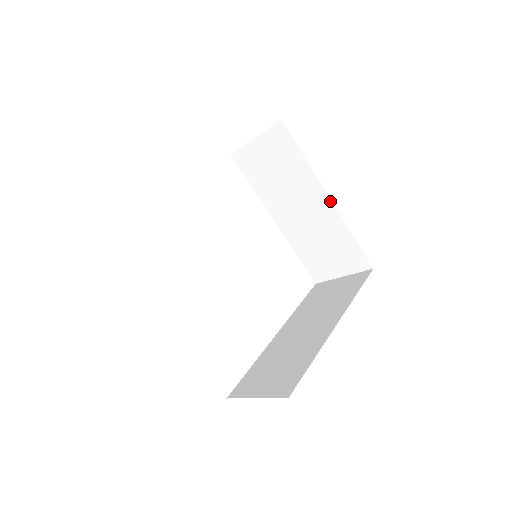
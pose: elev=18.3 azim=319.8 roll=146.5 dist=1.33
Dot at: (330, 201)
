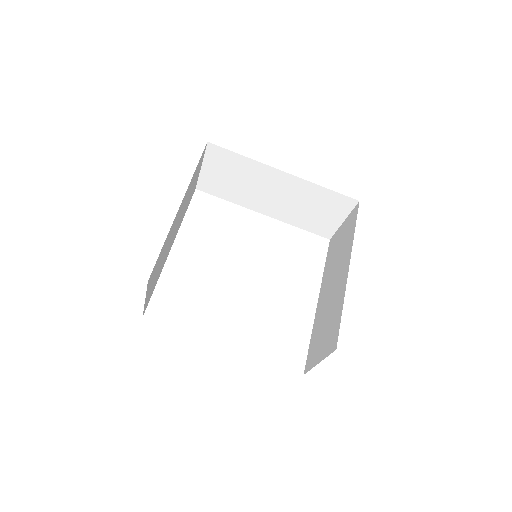
Dot at: (288, 174)
